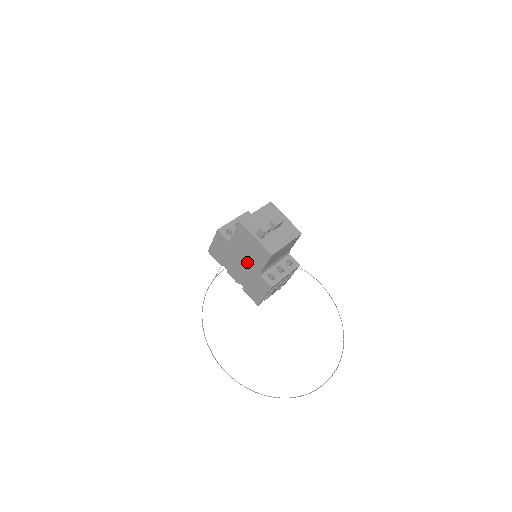
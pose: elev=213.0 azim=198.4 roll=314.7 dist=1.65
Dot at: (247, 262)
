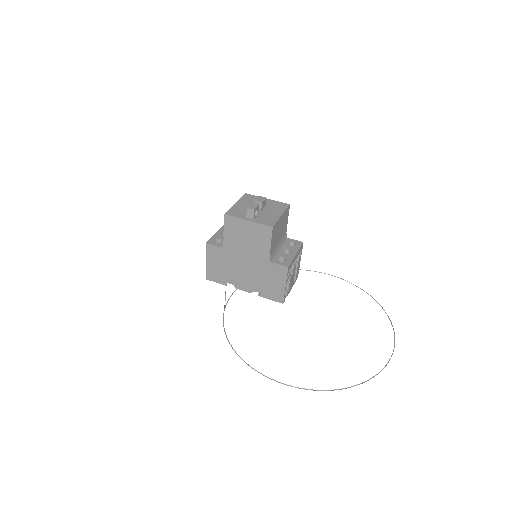
Dot at: (251, 257)
